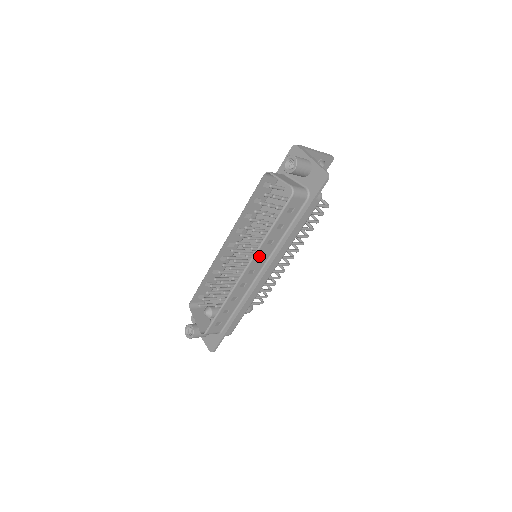
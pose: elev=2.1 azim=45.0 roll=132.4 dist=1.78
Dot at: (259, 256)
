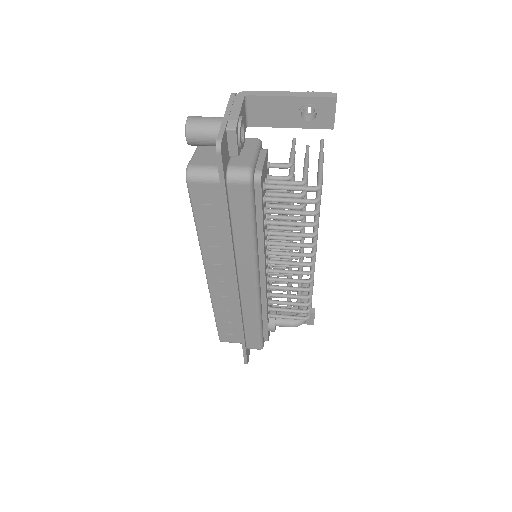
Dot at: (213, 261)
